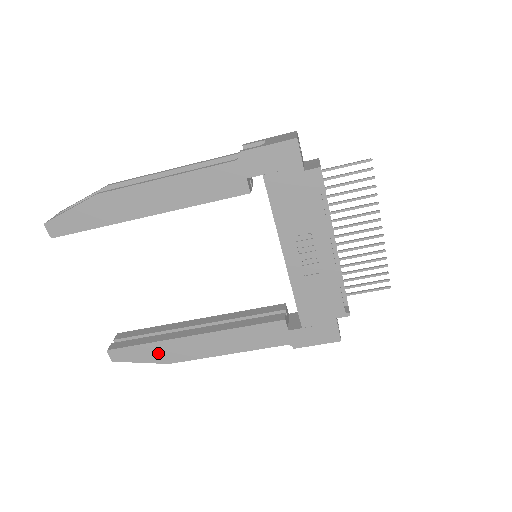
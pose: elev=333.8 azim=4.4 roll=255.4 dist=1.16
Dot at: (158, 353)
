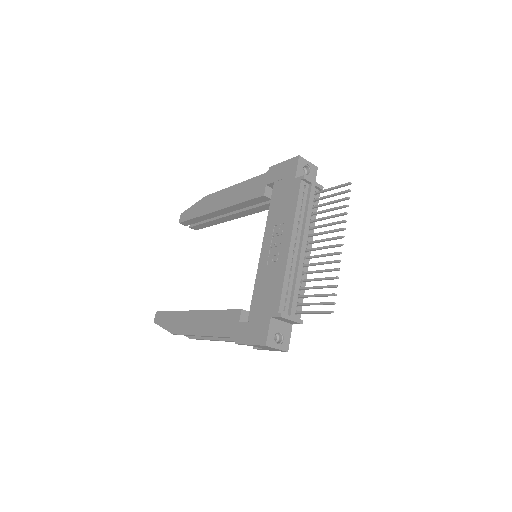
Dot at: (173, 322)
